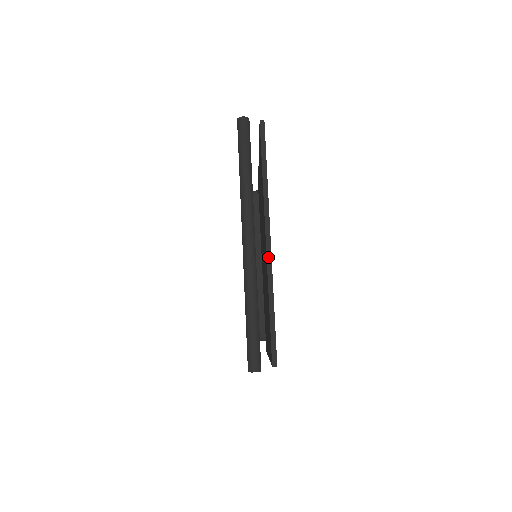
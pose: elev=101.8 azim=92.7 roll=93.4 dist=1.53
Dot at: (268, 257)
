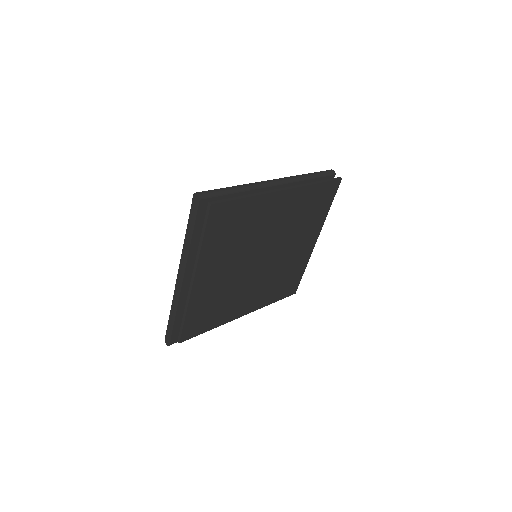
Dot at: (274, 190)
